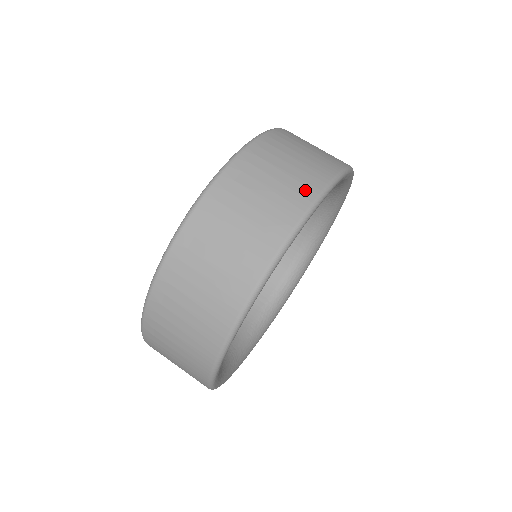
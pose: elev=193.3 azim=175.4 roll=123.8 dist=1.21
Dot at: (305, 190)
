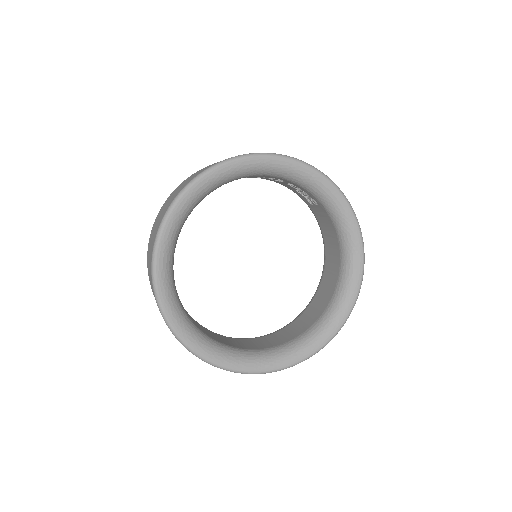
Dot at: occluded
